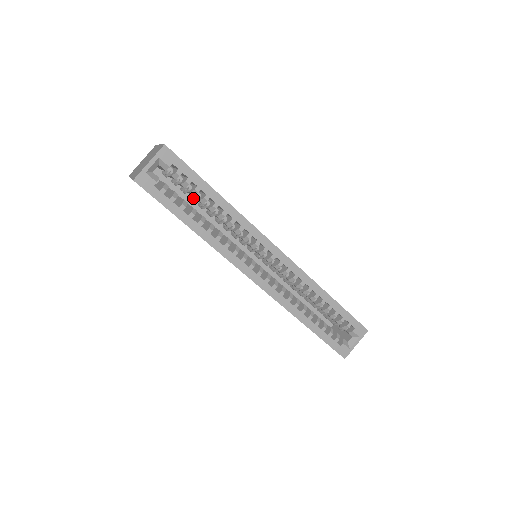
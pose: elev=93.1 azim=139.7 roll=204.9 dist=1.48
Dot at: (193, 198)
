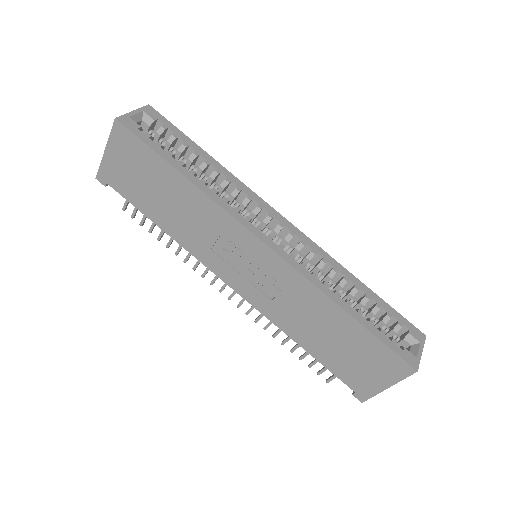
Dot at: occluded
